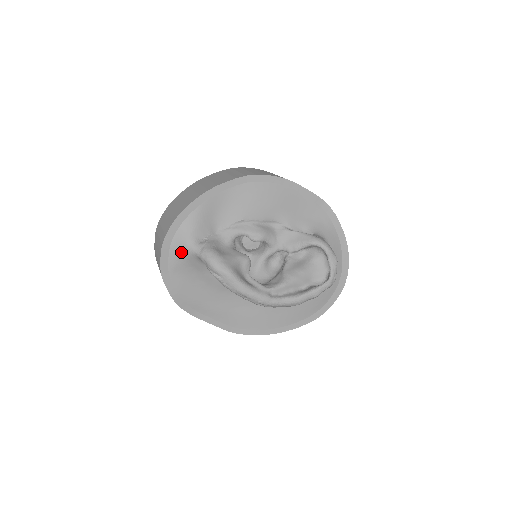
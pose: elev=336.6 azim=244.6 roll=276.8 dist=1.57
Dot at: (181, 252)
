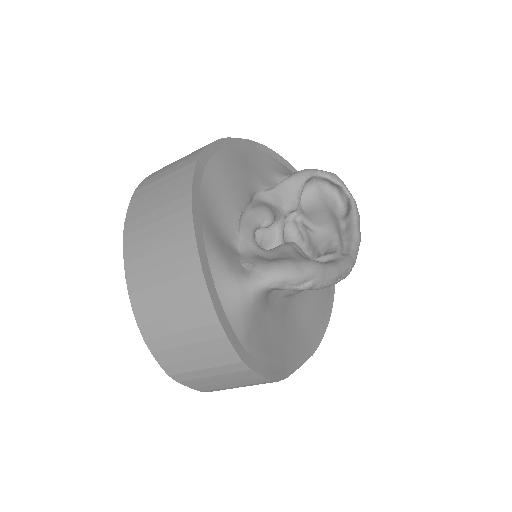
Dot at: (242, 308)
